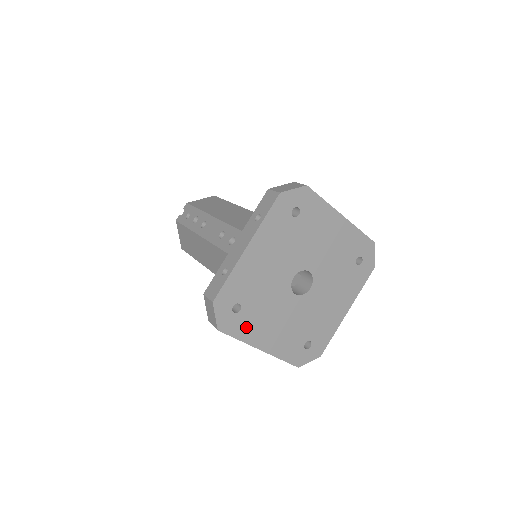
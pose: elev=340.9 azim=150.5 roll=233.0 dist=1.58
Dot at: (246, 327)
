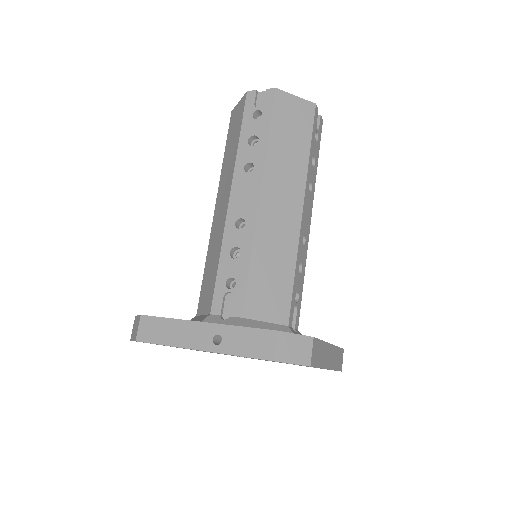
Dot at: occluded
